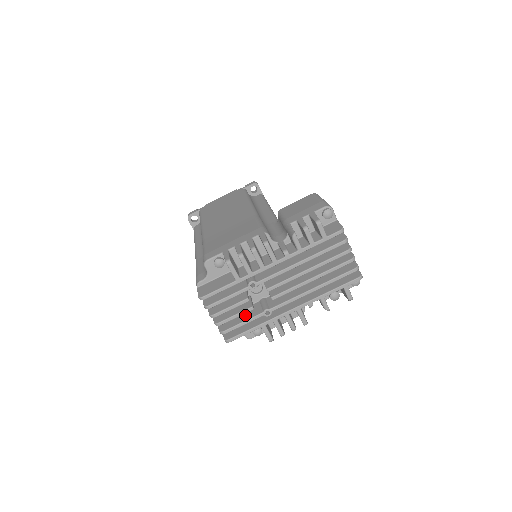
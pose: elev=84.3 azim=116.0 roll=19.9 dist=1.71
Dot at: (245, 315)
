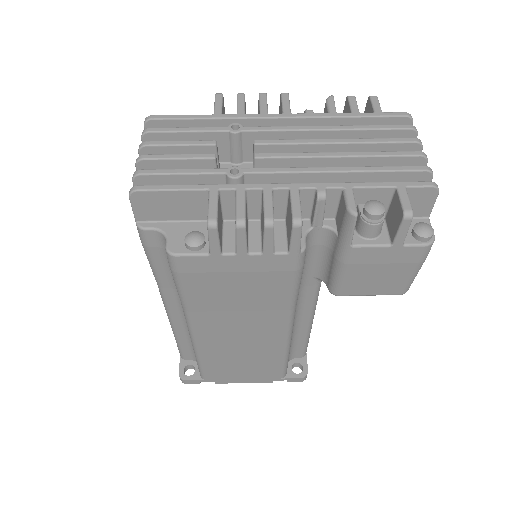
Dot at: occluded
